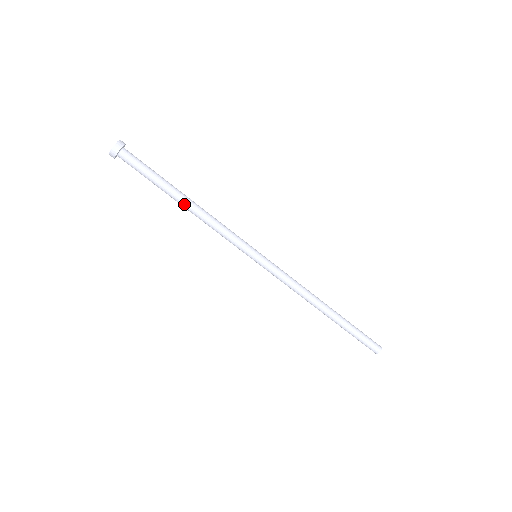
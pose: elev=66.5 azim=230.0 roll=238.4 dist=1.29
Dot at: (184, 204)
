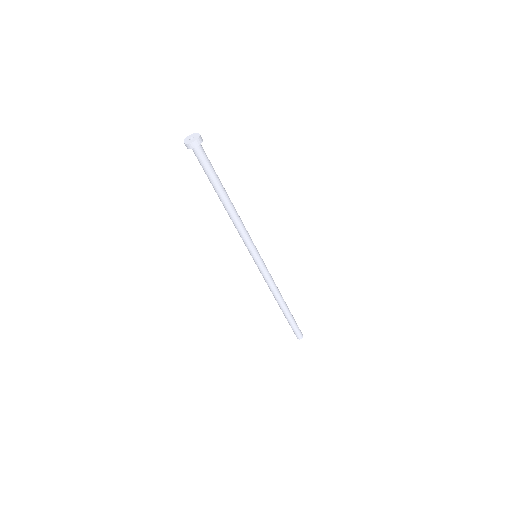
Dot at: (229, 202)
